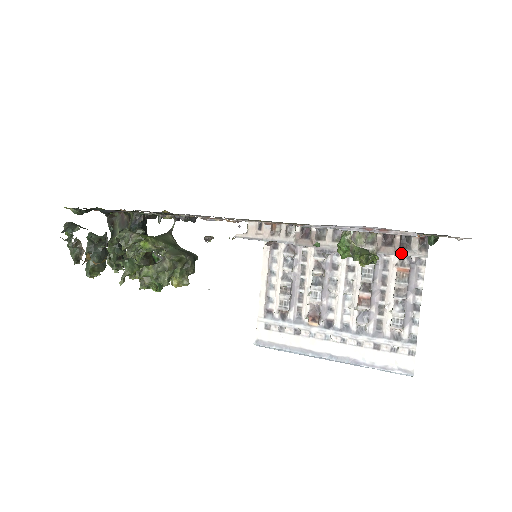
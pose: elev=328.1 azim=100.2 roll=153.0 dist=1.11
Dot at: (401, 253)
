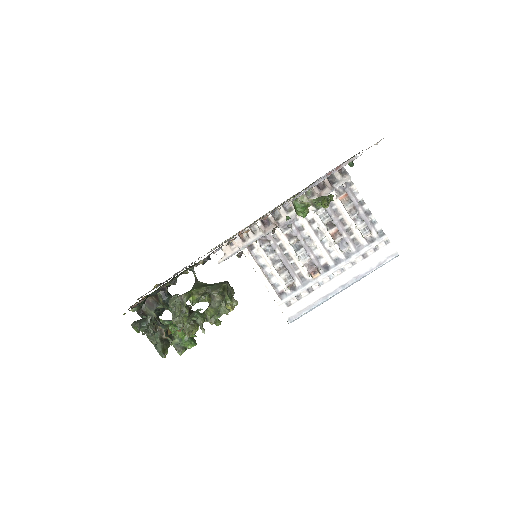
Dot at: (334, 187)
